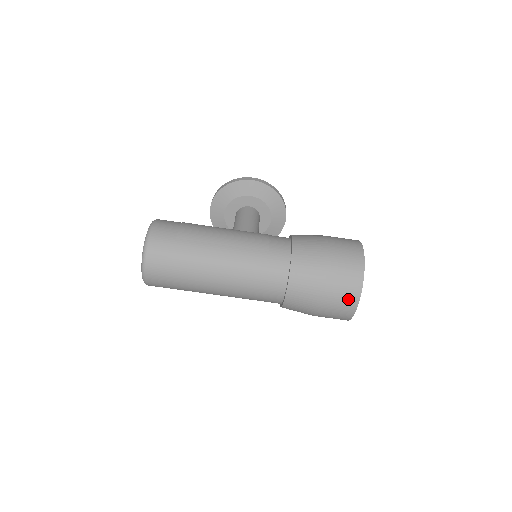
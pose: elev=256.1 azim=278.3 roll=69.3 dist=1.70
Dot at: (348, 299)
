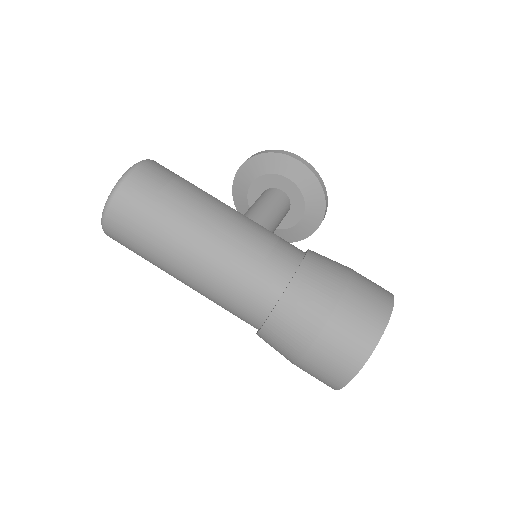
Dot at: (341, 367)
